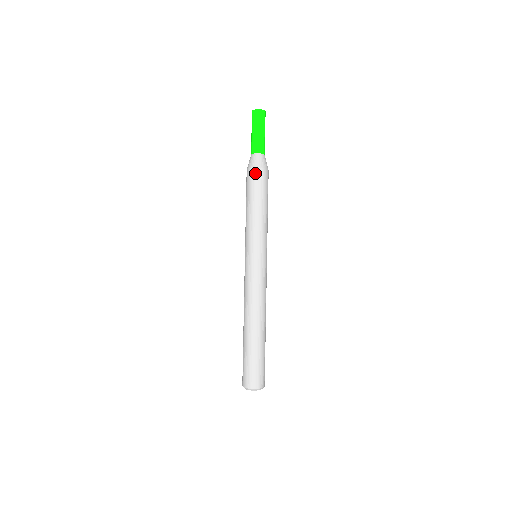
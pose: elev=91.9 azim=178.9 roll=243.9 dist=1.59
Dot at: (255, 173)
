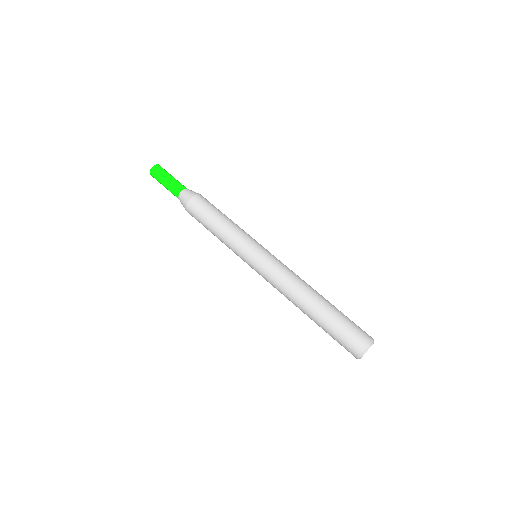
Dot at: (190, 207)
